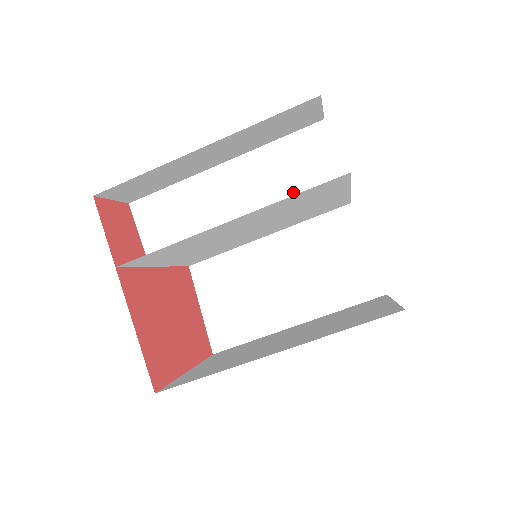
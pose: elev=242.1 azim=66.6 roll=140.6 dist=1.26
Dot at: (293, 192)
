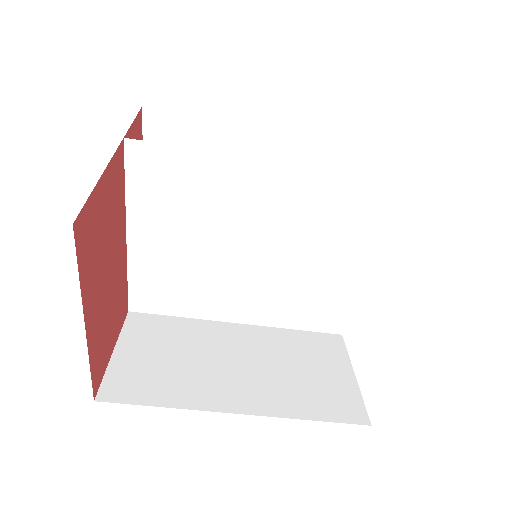
Dot at: occluded
